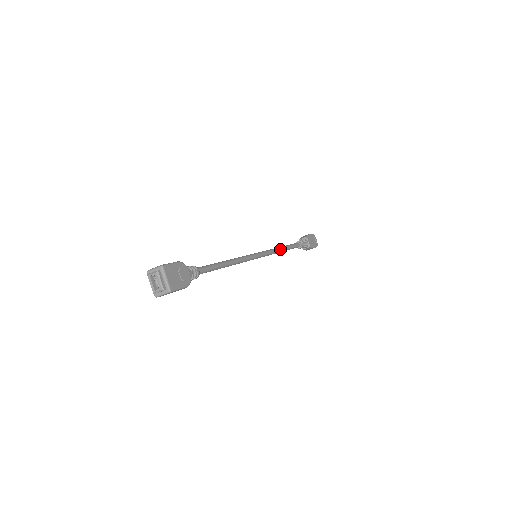
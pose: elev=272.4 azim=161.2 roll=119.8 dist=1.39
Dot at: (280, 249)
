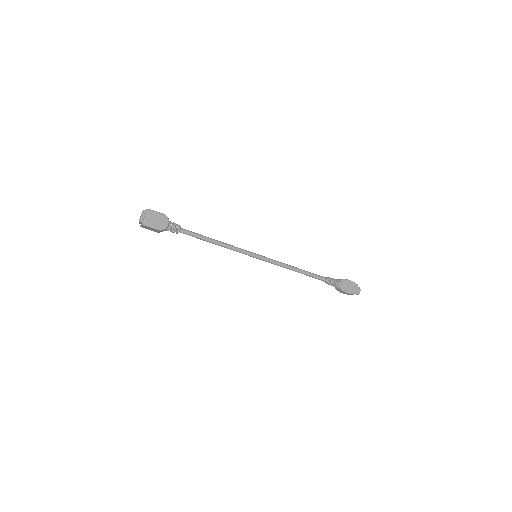
Dot at: (292, 267)
